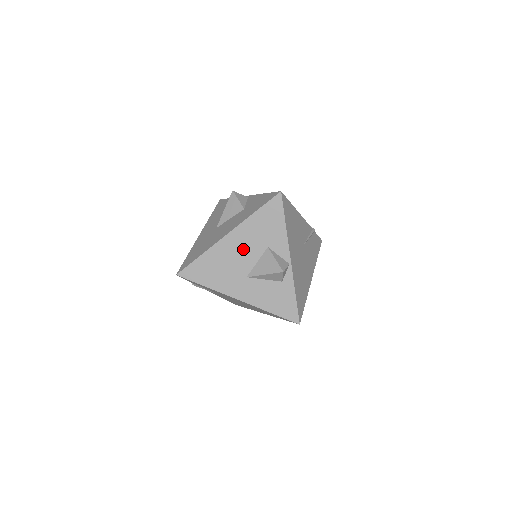
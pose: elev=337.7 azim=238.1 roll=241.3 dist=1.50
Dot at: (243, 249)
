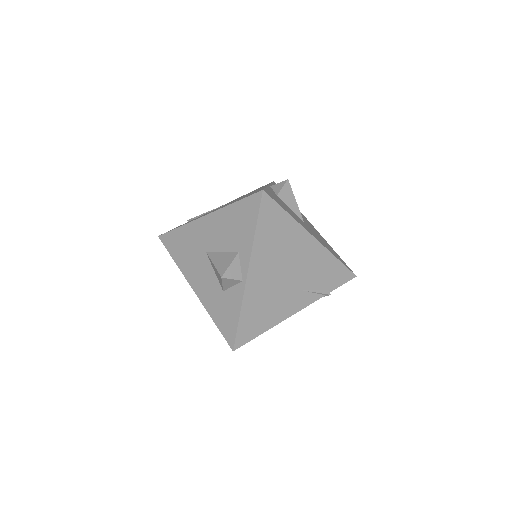
Dot at: occluded
